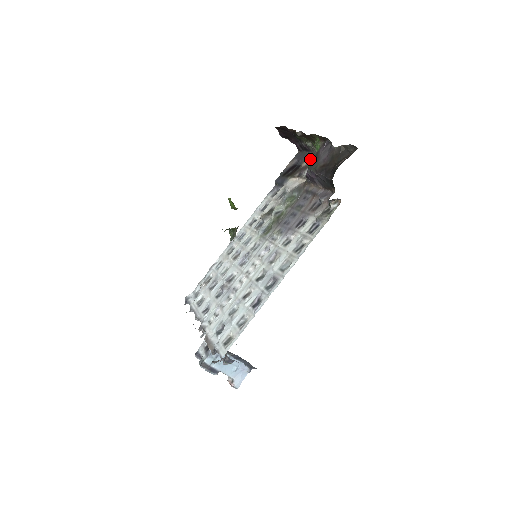
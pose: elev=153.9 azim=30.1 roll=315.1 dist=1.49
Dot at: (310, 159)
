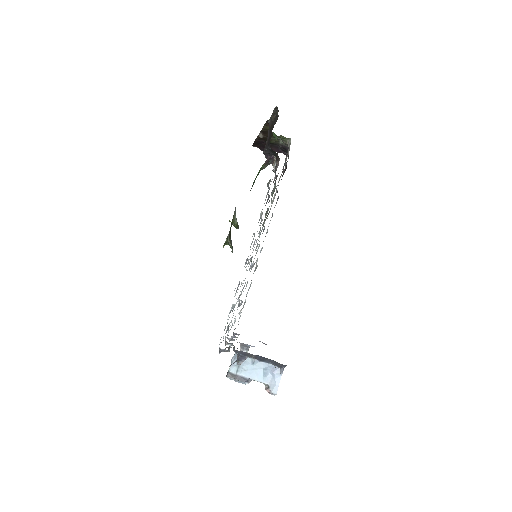
Dot at: occluded
